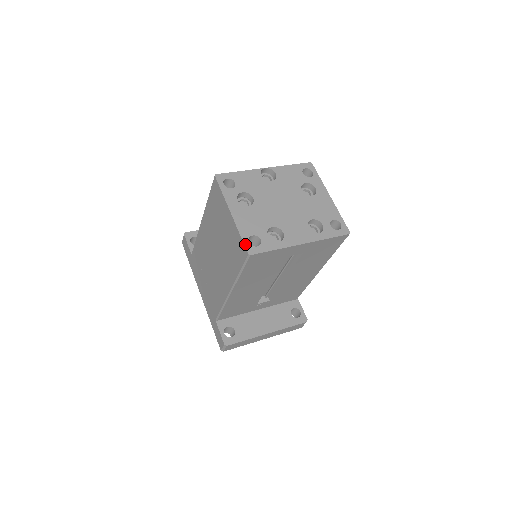
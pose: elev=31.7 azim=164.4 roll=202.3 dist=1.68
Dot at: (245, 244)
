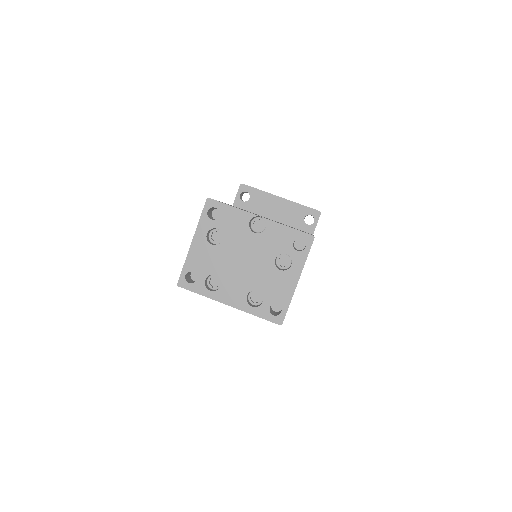
Dot at: (181, 275)
